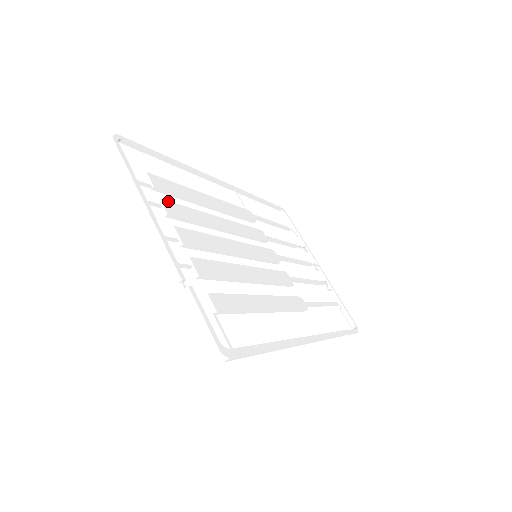
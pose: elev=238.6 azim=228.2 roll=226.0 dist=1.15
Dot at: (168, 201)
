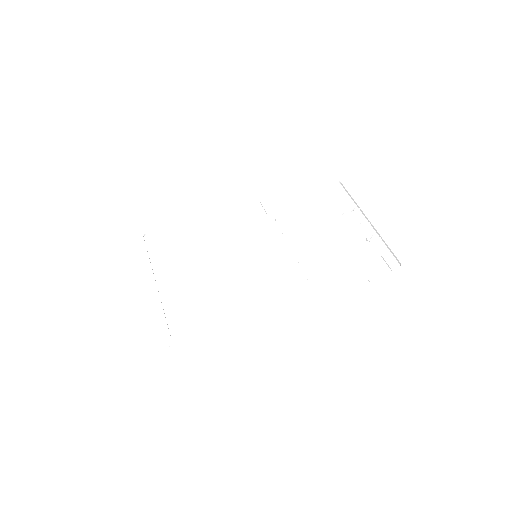
Dot at: (171, 257)
